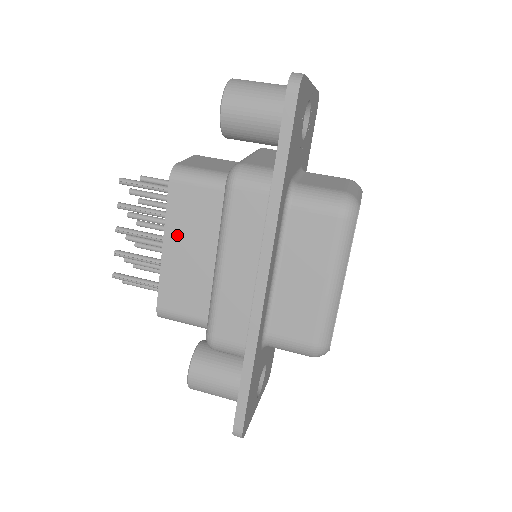
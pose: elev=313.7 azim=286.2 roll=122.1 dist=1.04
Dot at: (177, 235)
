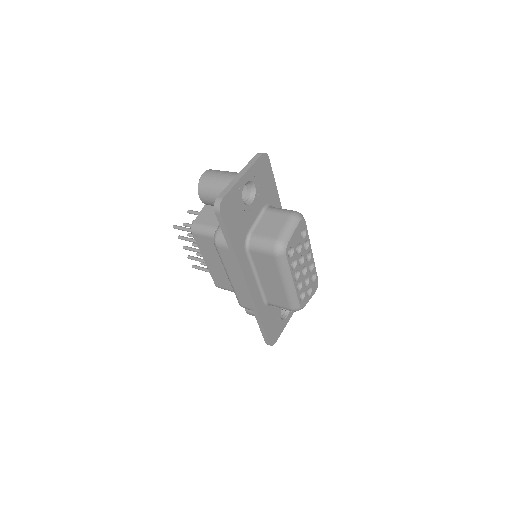
Dot at: (208, 257)
